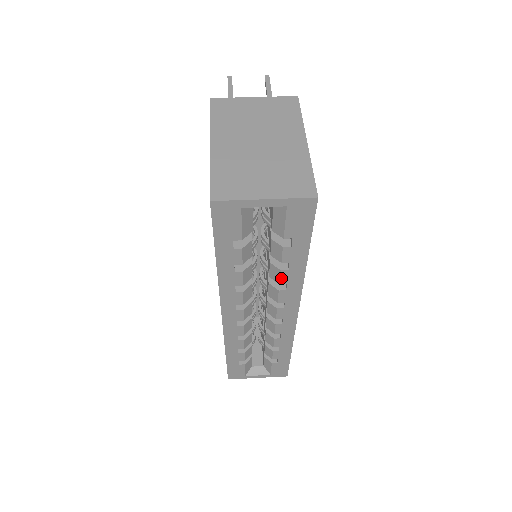
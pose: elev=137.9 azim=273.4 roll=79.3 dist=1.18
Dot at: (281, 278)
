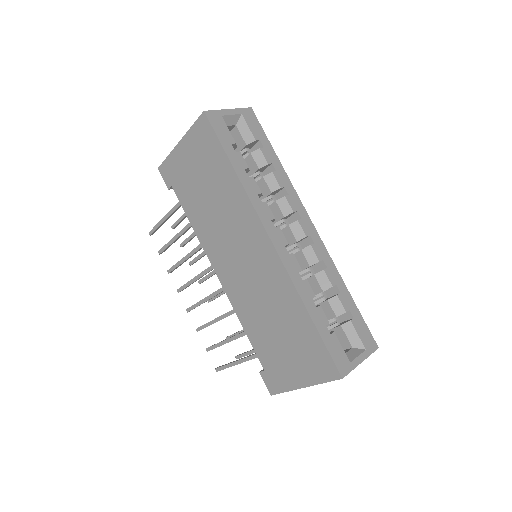
Dot at: (277, 181)
